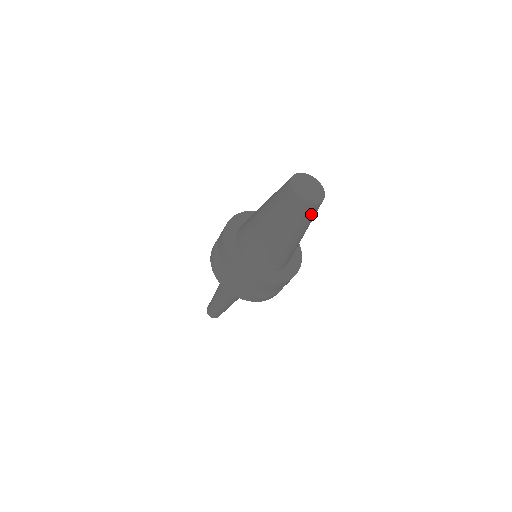
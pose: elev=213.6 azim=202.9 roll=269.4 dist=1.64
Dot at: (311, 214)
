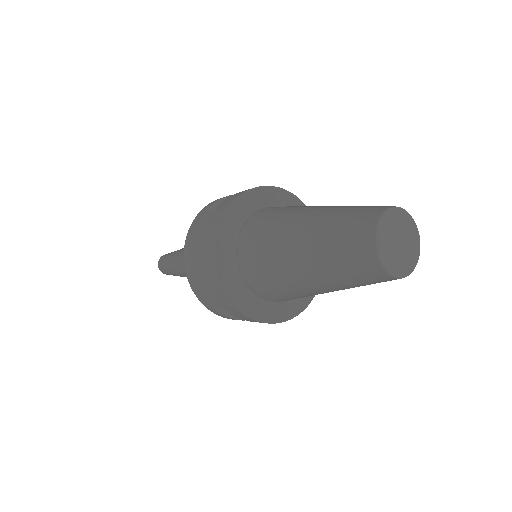
Dot at: occluded
